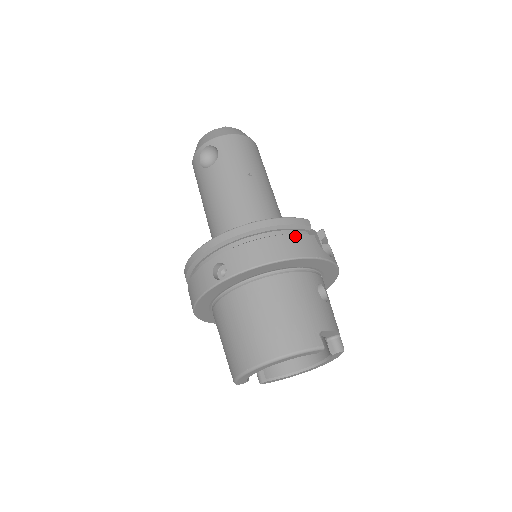
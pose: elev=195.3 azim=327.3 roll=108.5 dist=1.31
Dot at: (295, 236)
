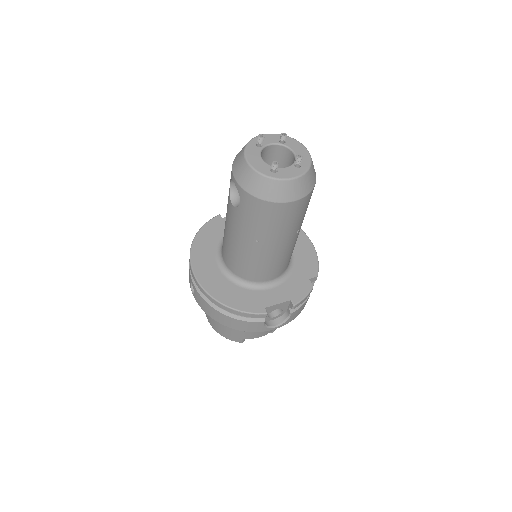
Dot at: (241, 322)
